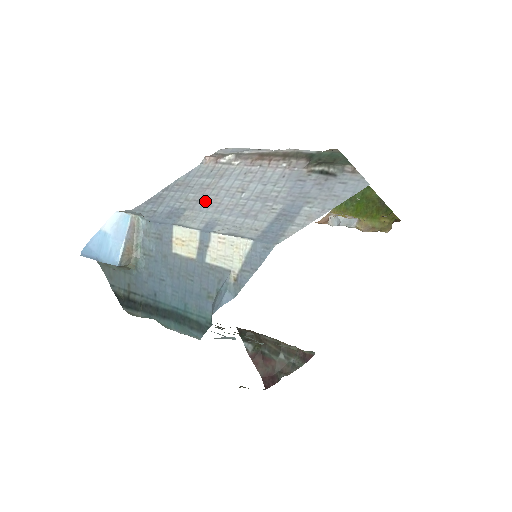
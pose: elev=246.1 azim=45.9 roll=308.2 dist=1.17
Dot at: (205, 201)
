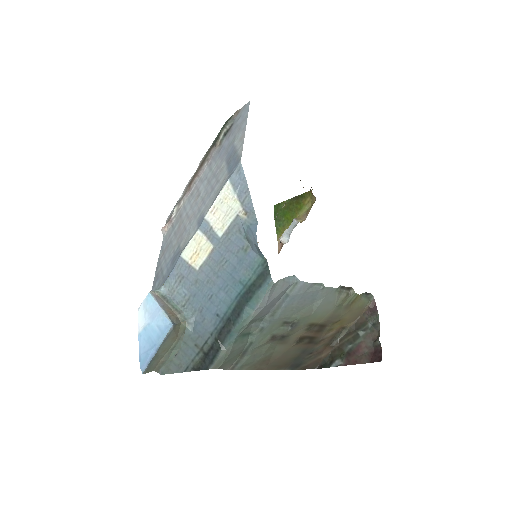
Dot at: (185, 228)
